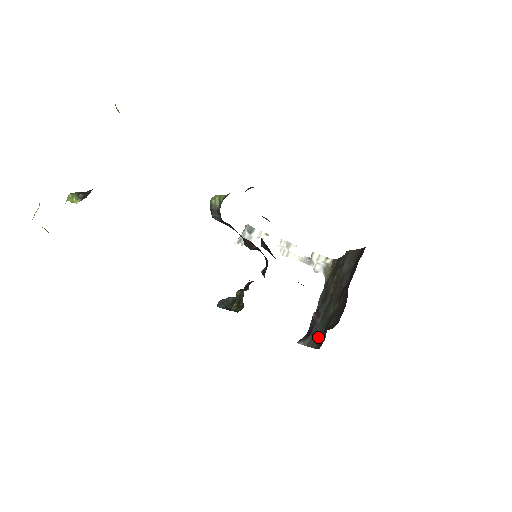
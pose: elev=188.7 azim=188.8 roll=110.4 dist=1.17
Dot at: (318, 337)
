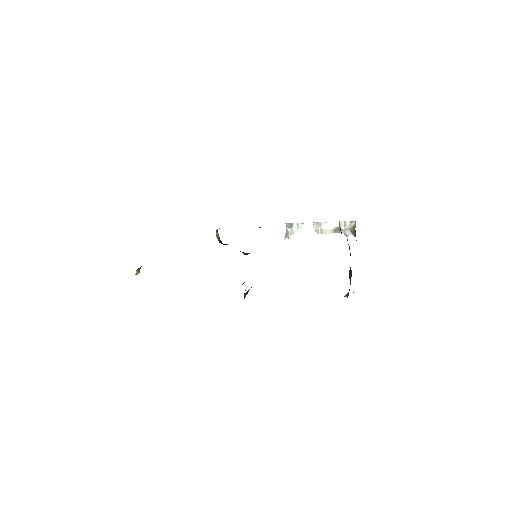
Dot at: occluded
